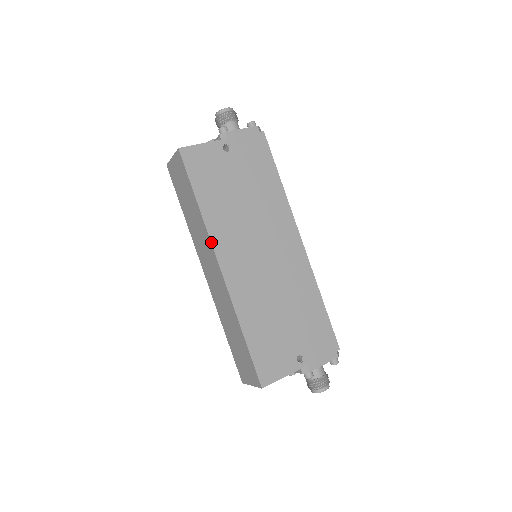
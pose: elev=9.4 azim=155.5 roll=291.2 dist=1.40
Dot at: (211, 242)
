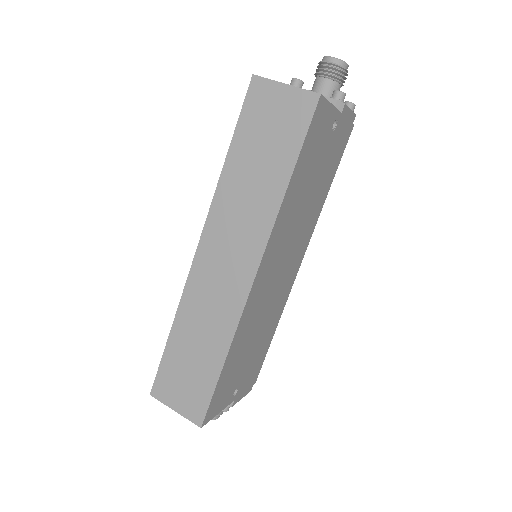
Dot at: (269, 240)
